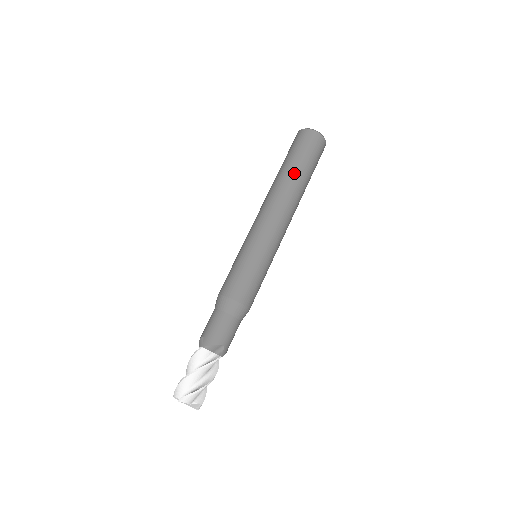
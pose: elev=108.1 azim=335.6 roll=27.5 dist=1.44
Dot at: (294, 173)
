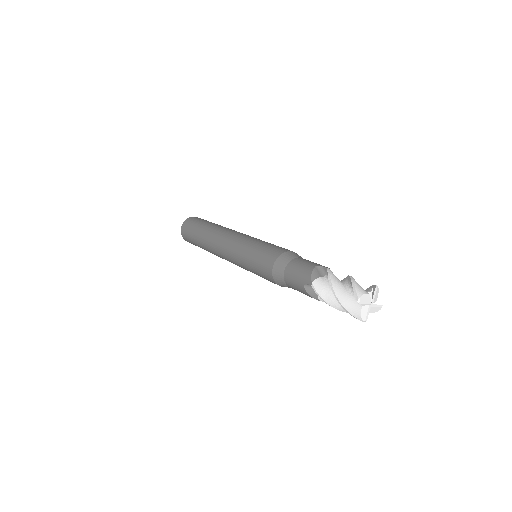
Dot at: (204, 229)
